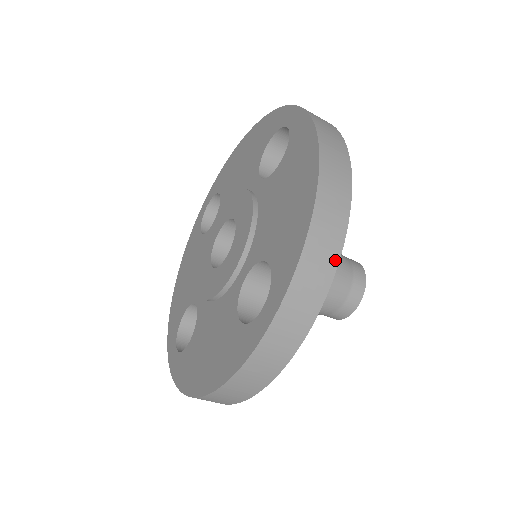
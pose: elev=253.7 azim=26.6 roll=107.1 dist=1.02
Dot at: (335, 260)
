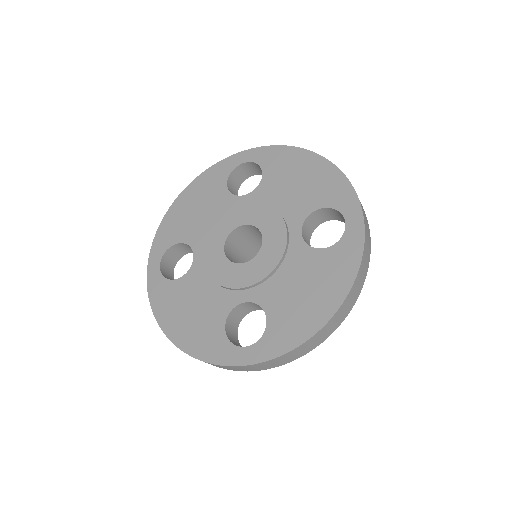
Dot at: occluded
